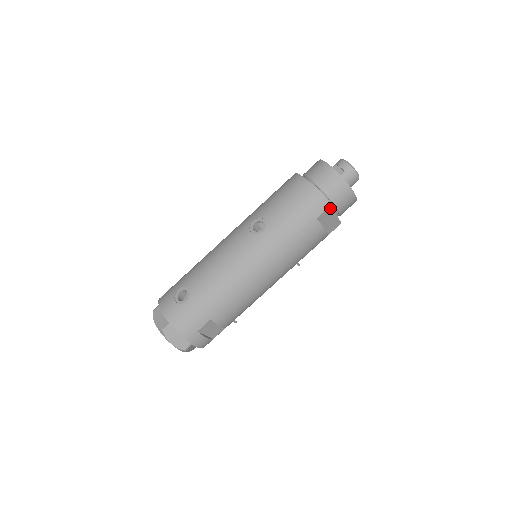
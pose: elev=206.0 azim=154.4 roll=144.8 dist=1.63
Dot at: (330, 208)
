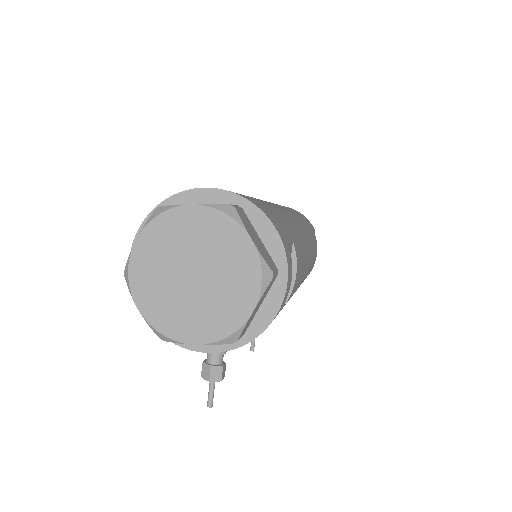
Dot at: occluded
